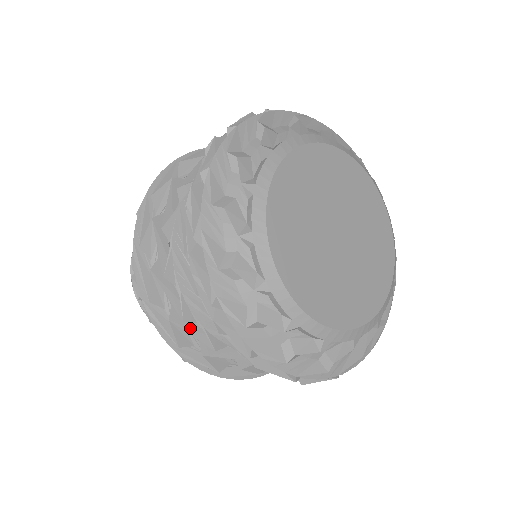
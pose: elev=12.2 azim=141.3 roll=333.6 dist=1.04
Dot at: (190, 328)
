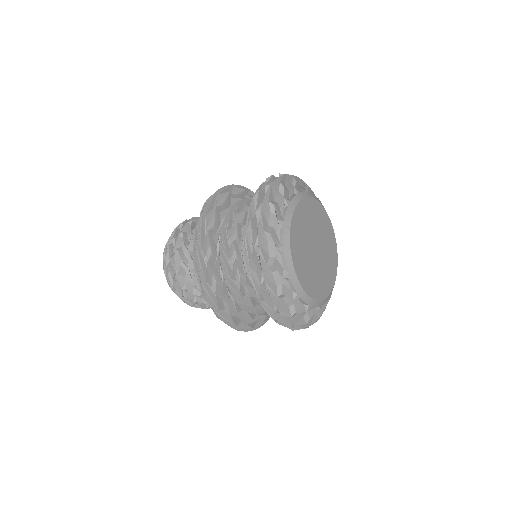
Dot at: (212, 245)
